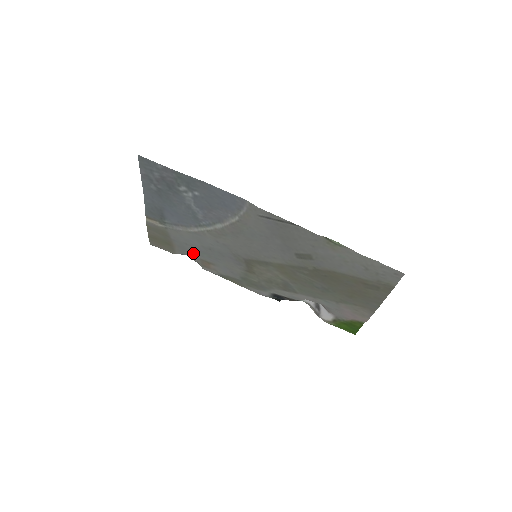
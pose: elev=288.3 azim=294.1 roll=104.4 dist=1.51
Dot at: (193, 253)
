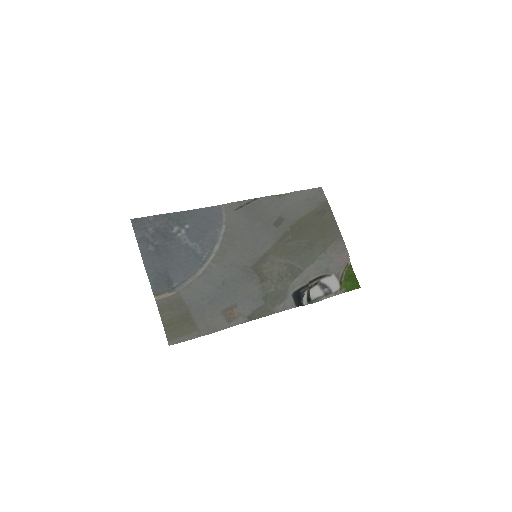
Dot at: (213, 309)
